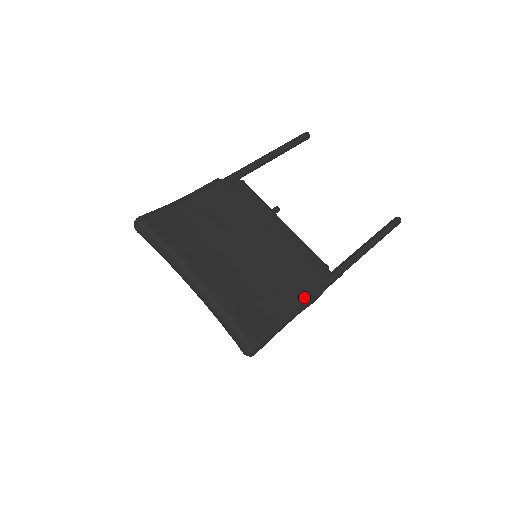
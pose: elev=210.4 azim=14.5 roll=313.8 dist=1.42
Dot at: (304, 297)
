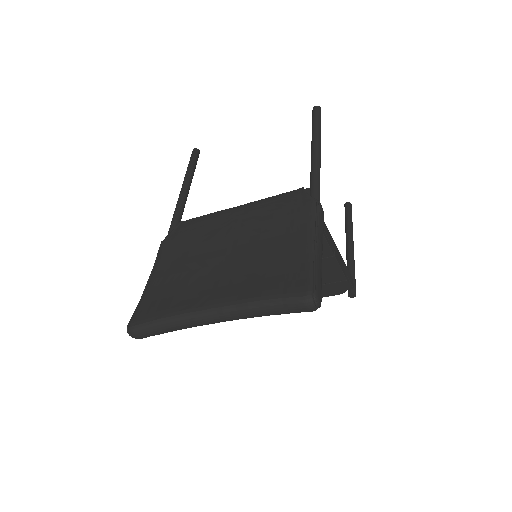
Dot at: (308, 223)
